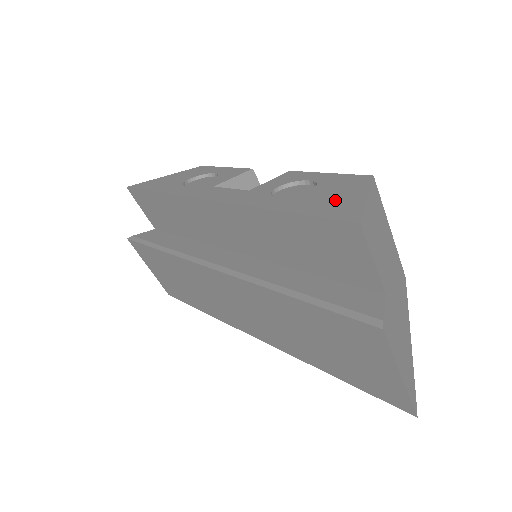
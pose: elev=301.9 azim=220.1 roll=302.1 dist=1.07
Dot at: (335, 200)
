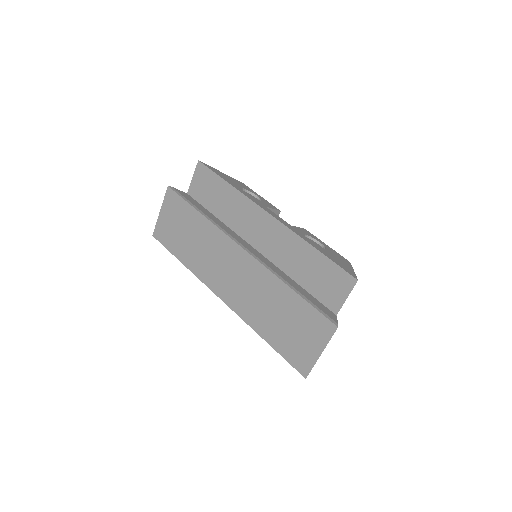
Dot at: (341, 262)
